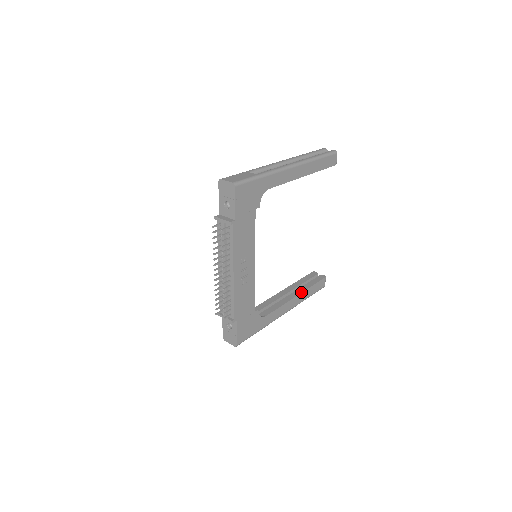
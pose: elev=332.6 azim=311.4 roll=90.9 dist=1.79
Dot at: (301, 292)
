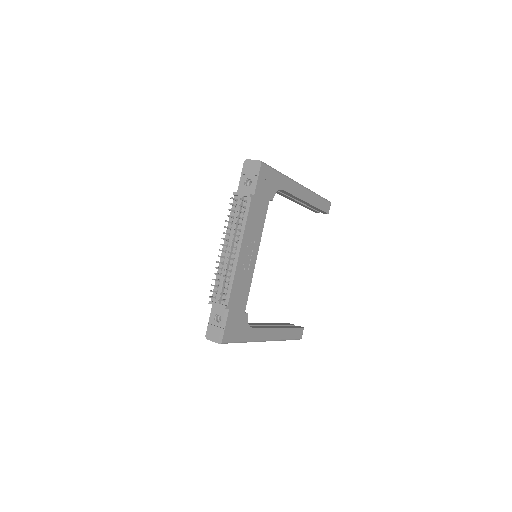
Dot at: (283, 327)
